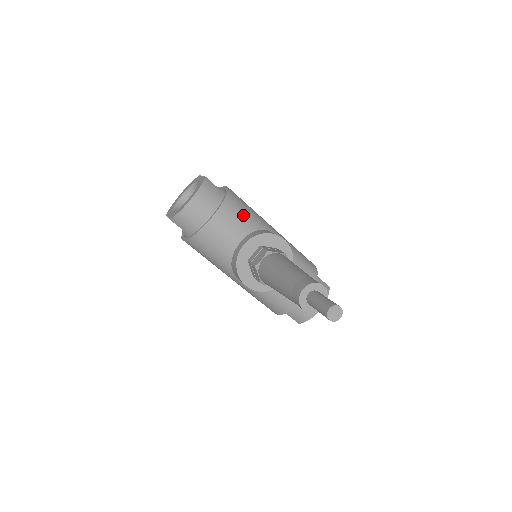
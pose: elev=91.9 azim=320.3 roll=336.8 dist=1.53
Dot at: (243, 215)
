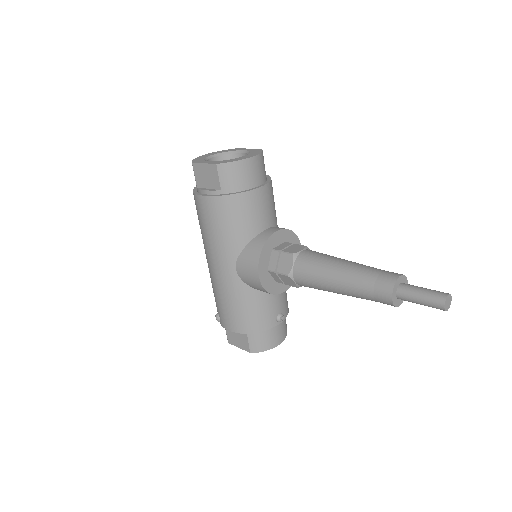
Dot at: occluded
